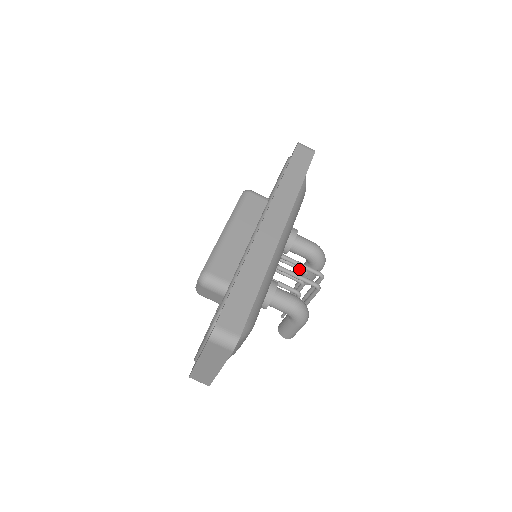
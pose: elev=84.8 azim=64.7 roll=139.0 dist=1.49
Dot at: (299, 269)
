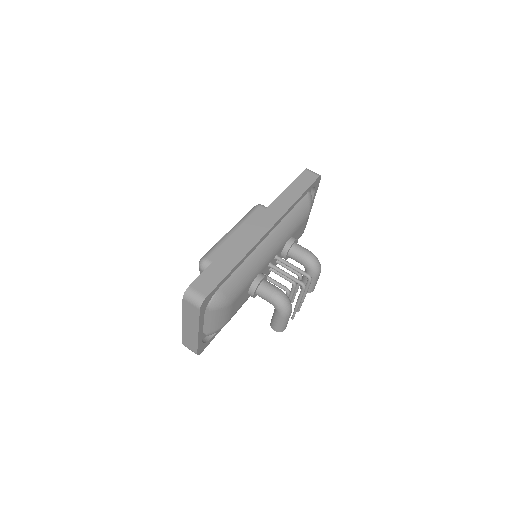
Dot at: (293, 272)
